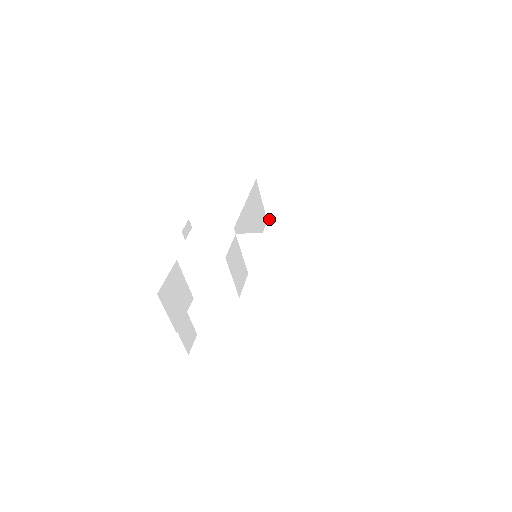
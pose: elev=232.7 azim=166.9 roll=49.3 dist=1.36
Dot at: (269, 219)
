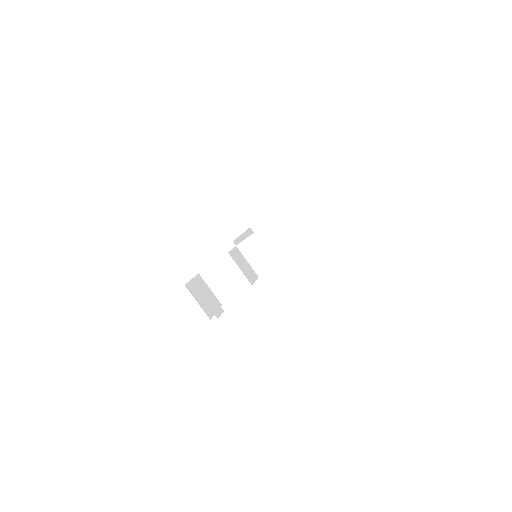
Dot at: occluded
